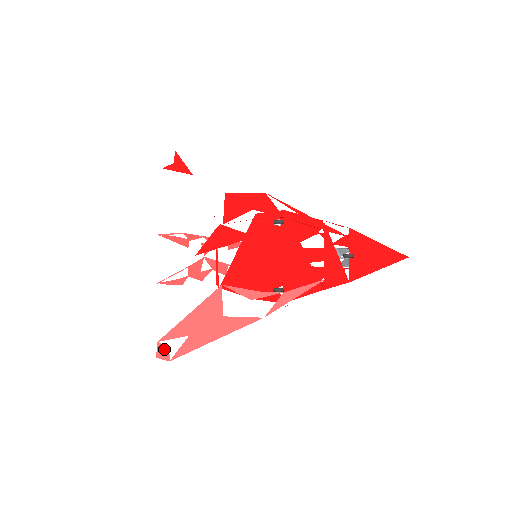
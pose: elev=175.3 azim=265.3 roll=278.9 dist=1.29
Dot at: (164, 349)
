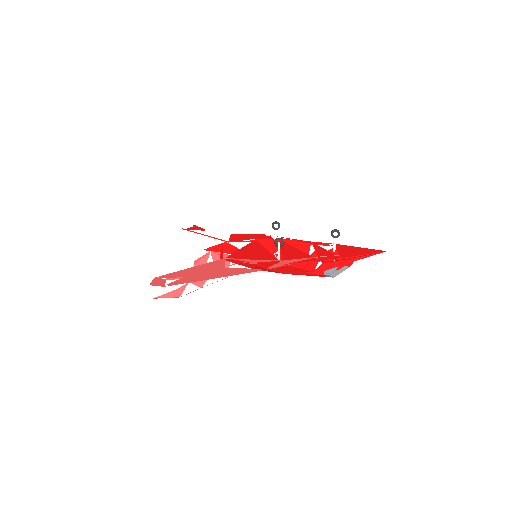
Dot at: (161, 280)
